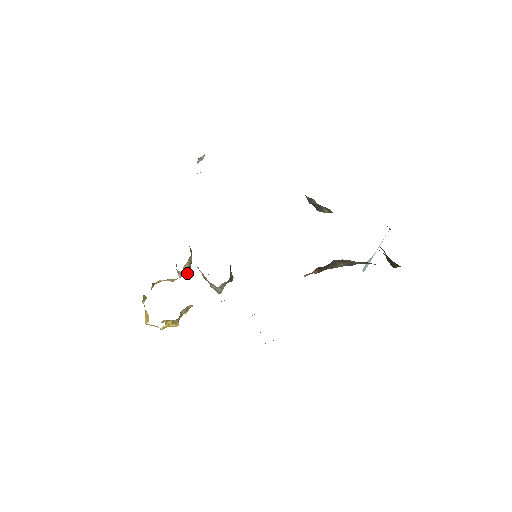
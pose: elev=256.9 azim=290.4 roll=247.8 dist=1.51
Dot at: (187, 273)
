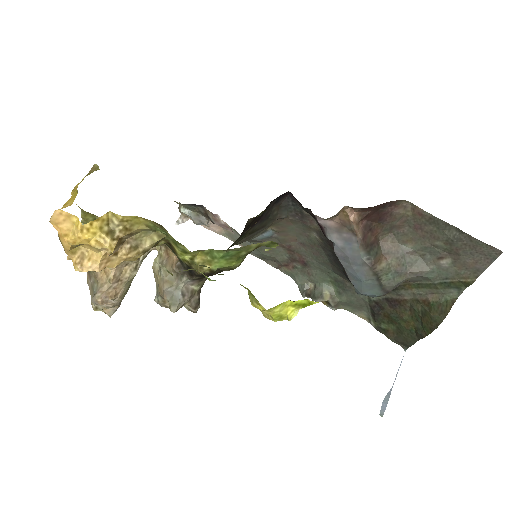
Dot at: (113, 297)
